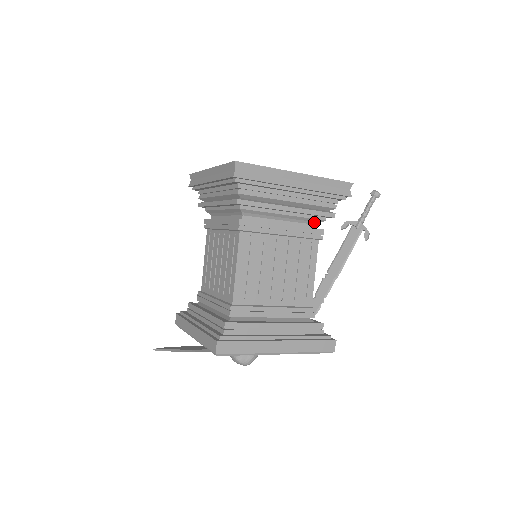
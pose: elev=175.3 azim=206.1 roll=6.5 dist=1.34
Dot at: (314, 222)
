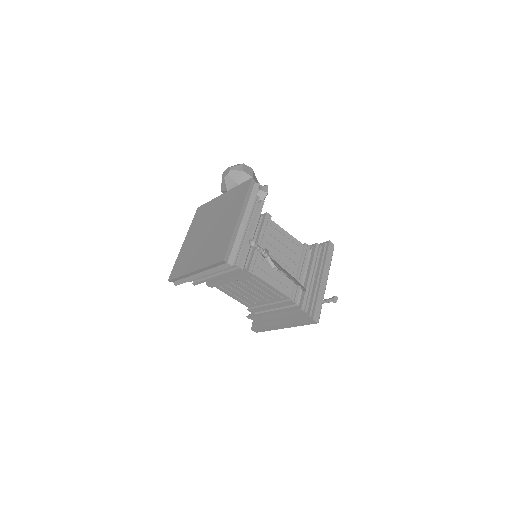
Dot at: occluded
